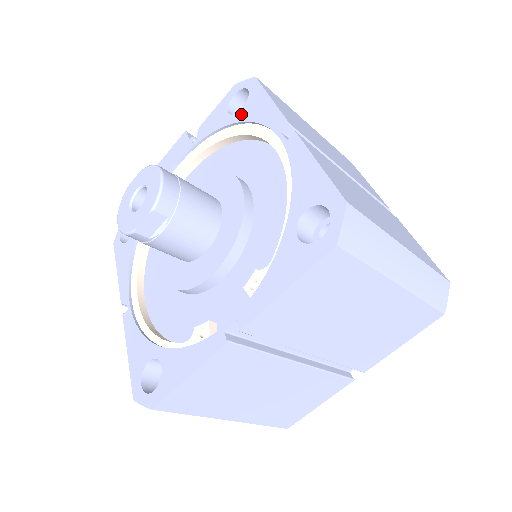
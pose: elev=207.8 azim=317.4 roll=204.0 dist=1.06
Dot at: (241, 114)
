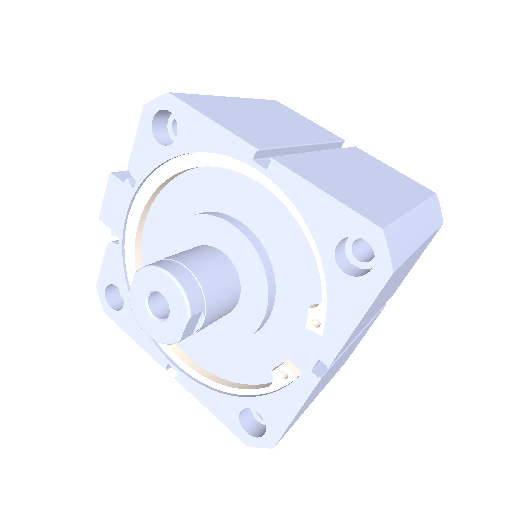
Dot at: (180, 144)
